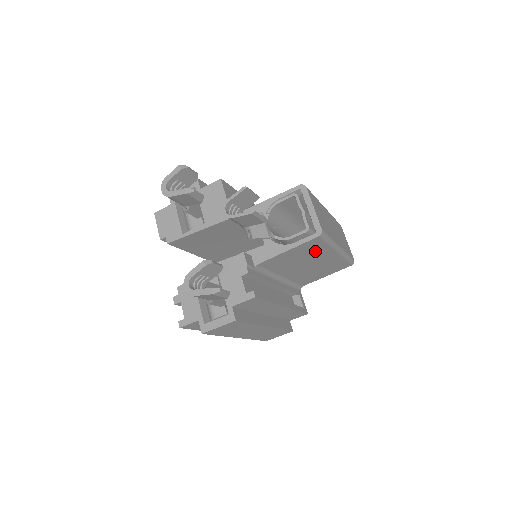
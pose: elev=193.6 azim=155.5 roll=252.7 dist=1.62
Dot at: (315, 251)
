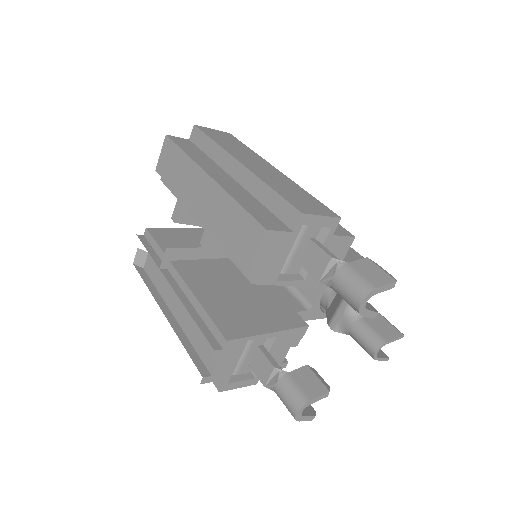
Dot at: occluded
